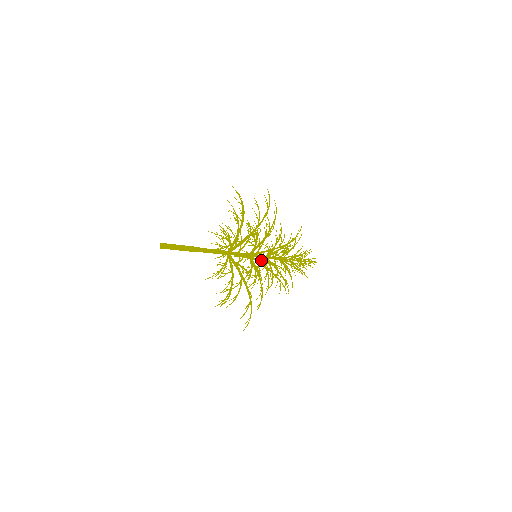
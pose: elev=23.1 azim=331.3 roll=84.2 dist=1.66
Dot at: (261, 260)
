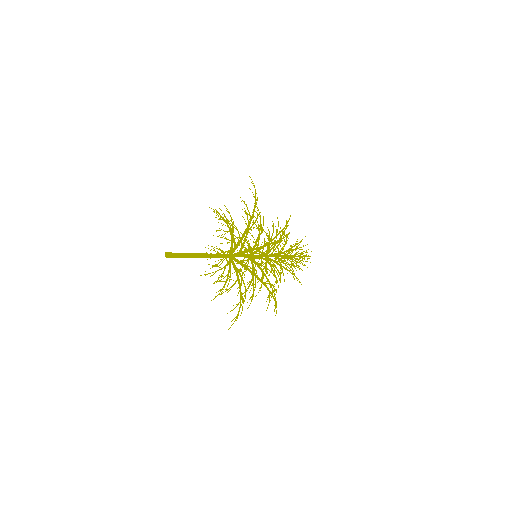
Dot at: (262, 281)
